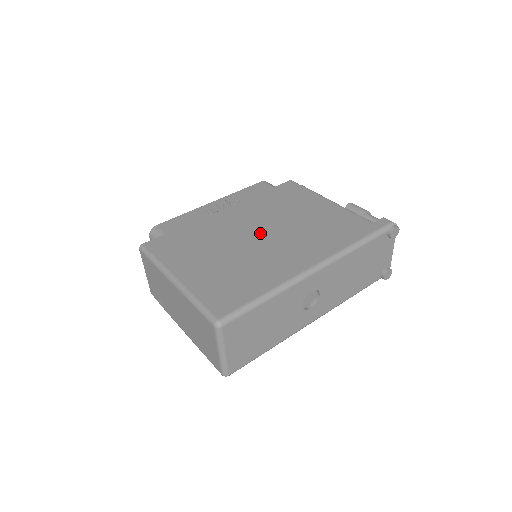
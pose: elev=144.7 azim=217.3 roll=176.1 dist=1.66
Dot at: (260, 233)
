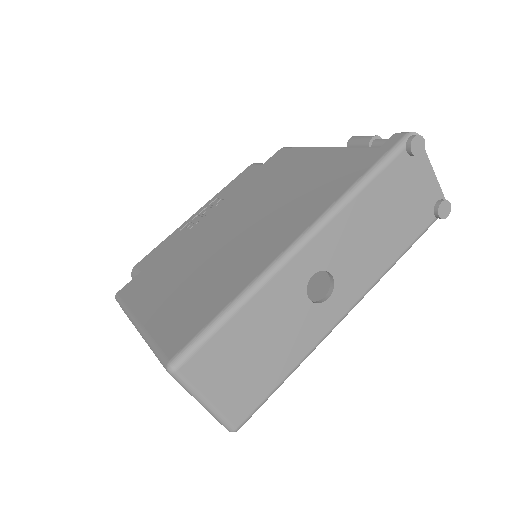
Dot at: (237, 225)
